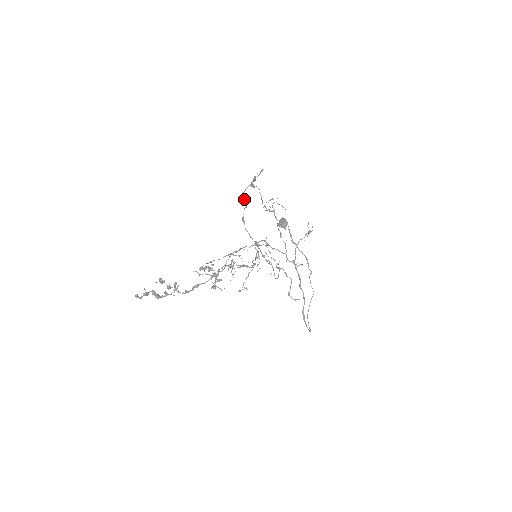
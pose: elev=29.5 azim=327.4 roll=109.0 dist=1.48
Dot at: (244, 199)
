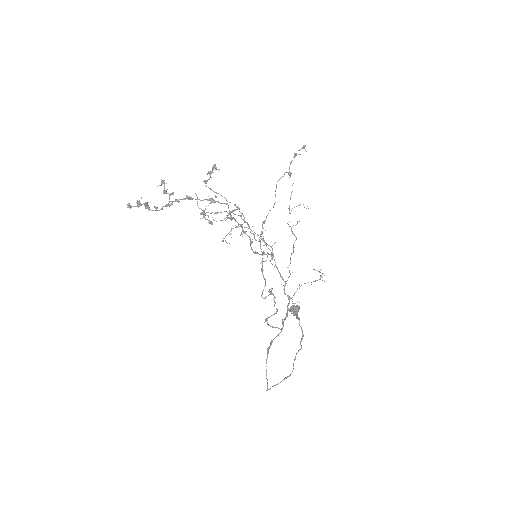
Dot at: occluded
